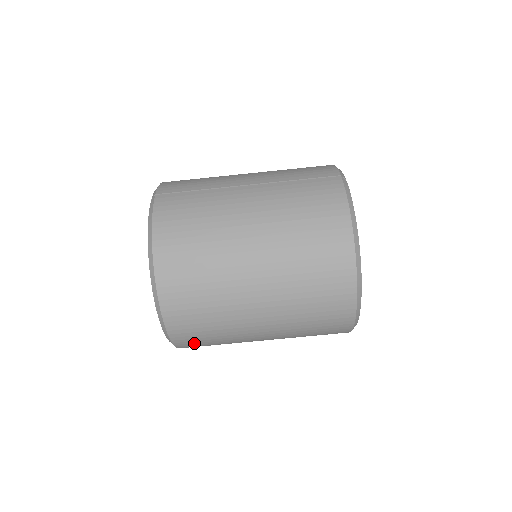
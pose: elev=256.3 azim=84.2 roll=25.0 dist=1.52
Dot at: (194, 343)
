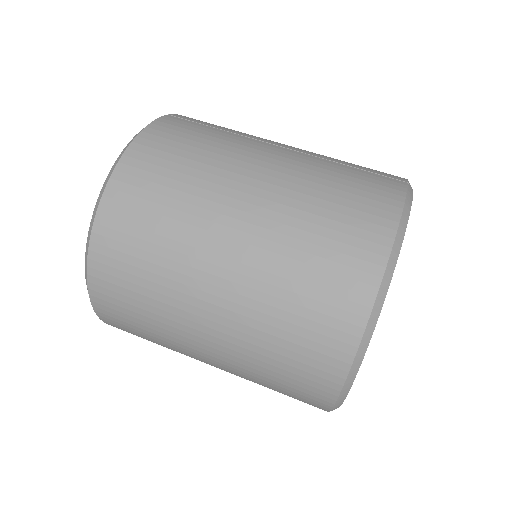
Dot at: (117, 315)
